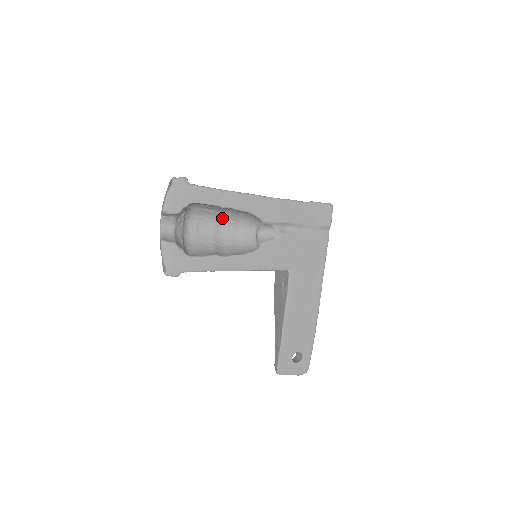
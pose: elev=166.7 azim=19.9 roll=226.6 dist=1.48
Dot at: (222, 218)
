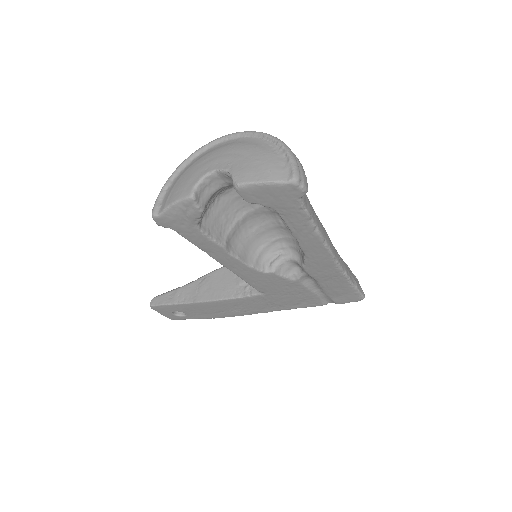
Dot at: occluded
